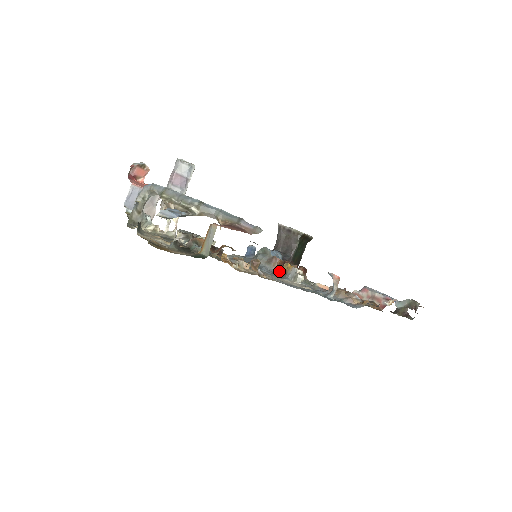
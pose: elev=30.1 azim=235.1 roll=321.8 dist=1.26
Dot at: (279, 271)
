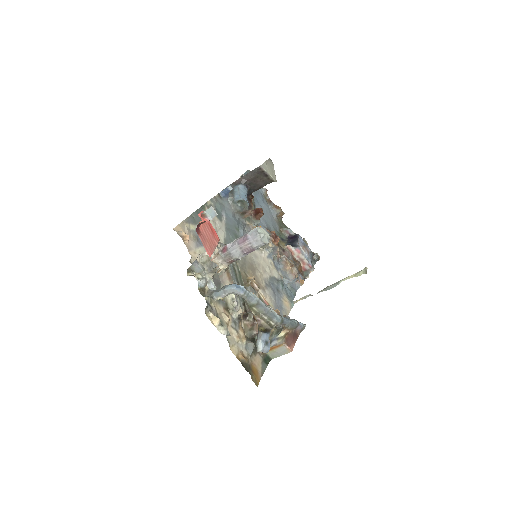
Dot at: (250, 228)
